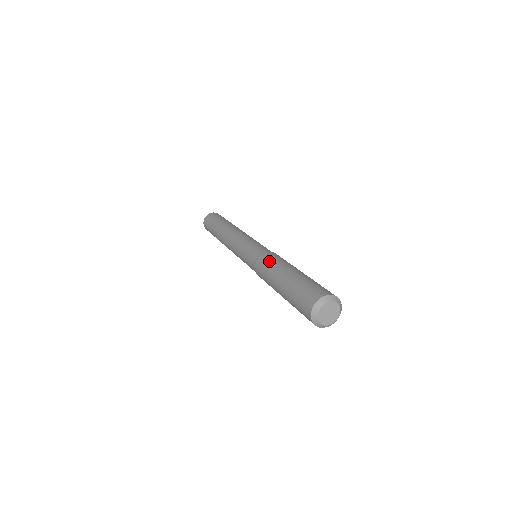
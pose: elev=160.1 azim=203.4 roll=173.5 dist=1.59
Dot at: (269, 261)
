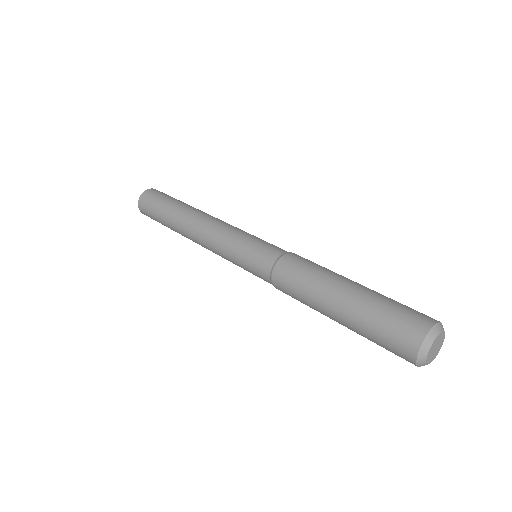
Dot at: (307, 263)
